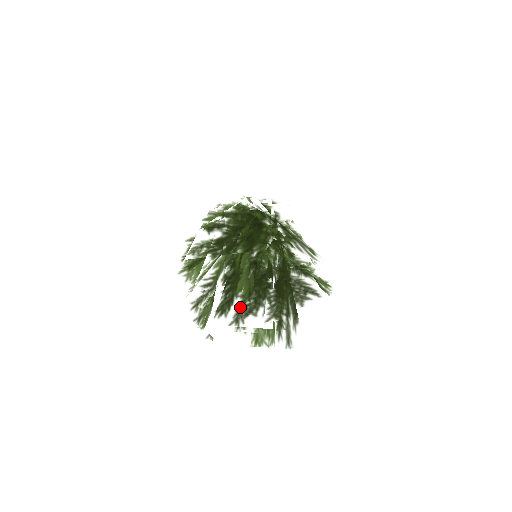
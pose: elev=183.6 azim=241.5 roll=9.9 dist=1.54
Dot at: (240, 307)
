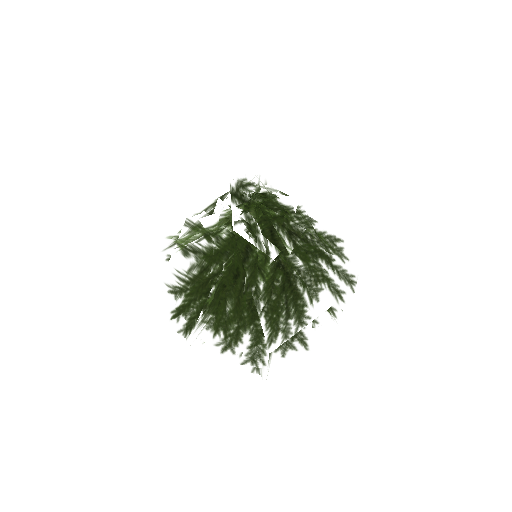
Dot at: occluded
